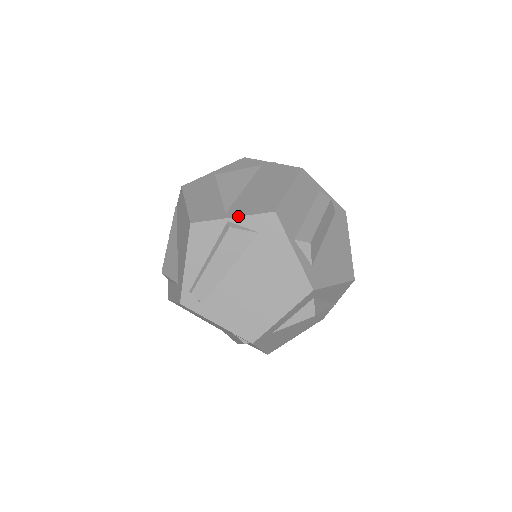
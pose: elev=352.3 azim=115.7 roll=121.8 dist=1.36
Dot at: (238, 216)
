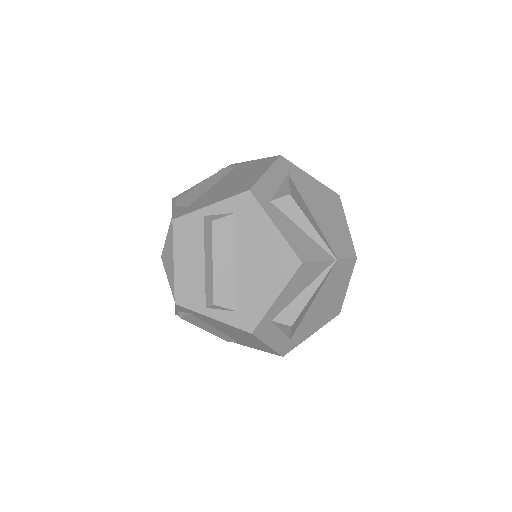
Dot at: (175, 309)
